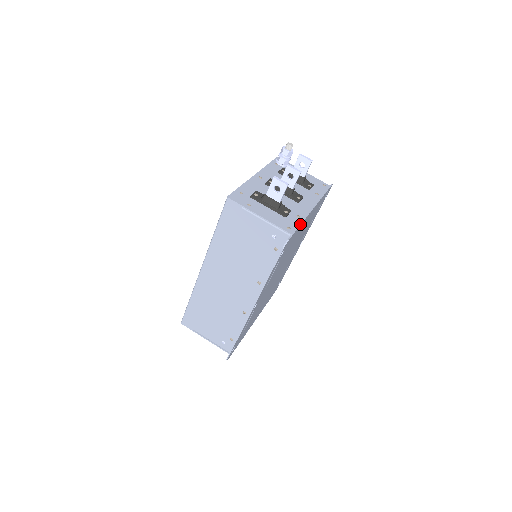
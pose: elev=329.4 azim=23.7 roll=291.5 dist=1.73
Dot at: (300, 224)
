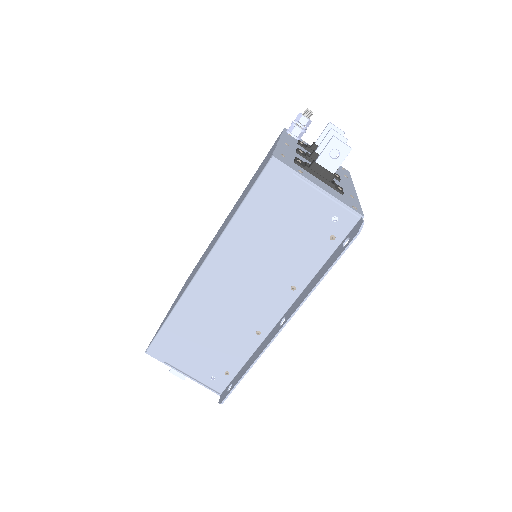
Dot at: (360, 205)
